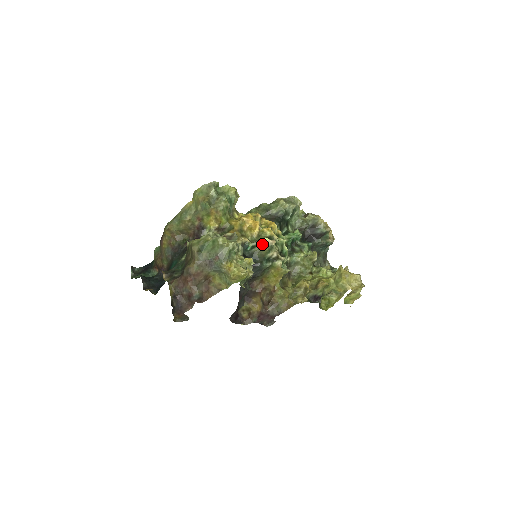
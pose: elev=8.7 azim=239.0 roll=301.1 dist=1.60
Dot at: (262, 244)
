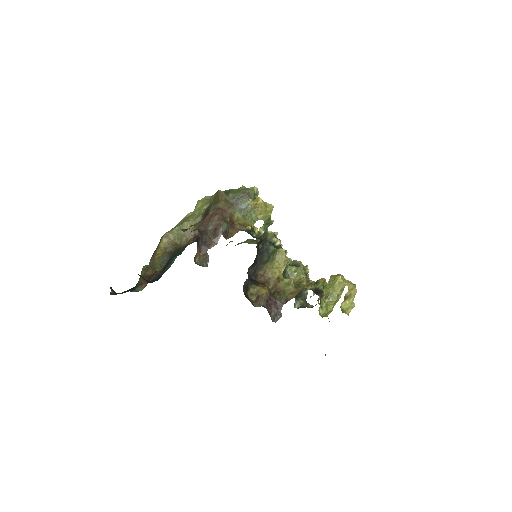
Dot at: occluded
